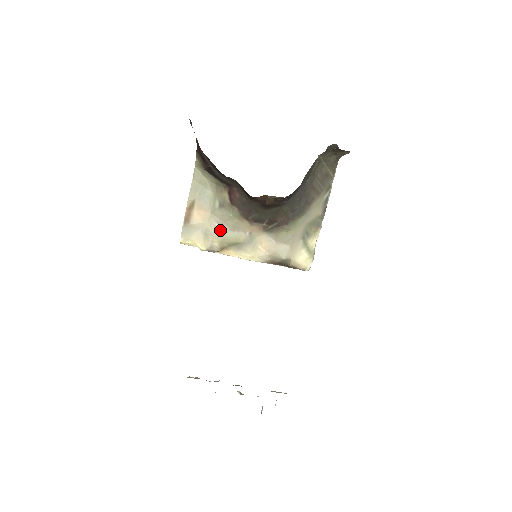
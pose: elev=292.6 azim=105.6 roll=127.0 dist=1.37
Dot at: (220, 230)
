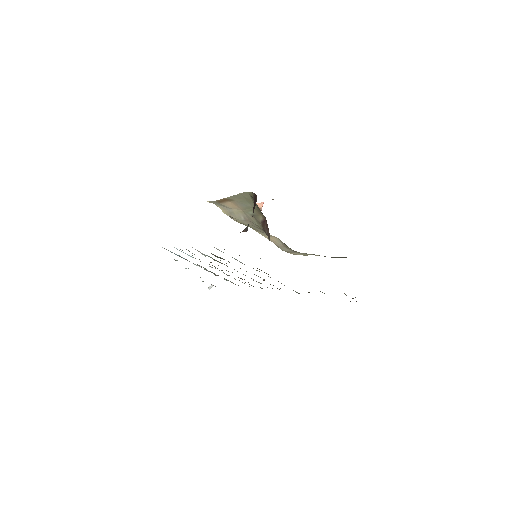
Dot at: (243, 220)
